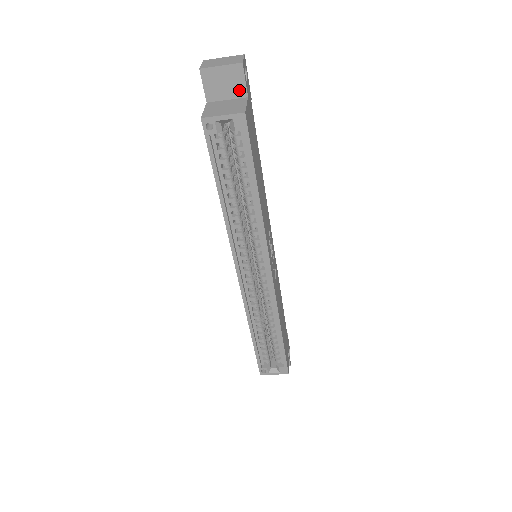
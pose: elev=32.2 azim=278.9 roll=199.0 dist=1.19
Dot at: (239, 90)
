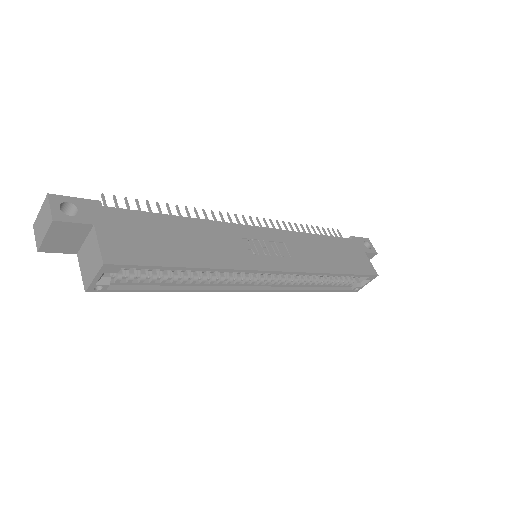
Dot at: (81, 229)
